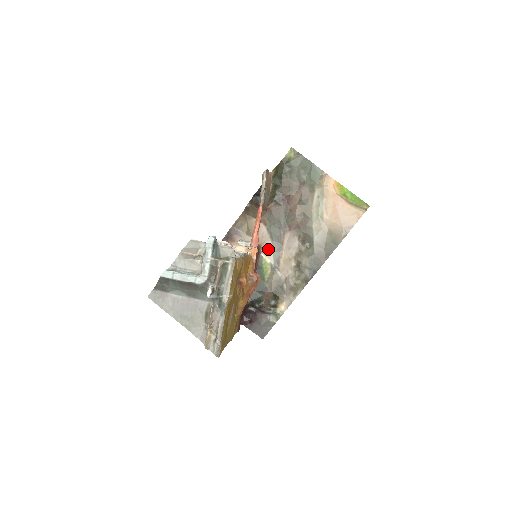
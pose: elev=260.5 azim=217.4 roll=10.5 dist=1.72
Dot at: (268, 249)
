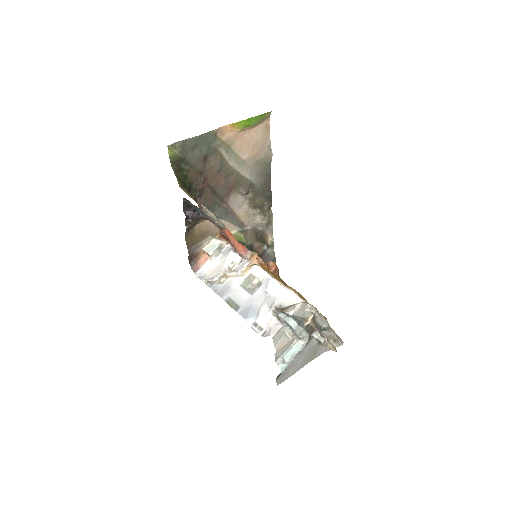
Dot at: (227, 227)
